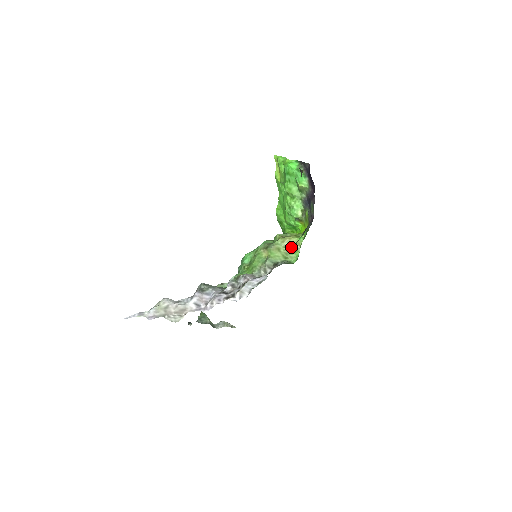
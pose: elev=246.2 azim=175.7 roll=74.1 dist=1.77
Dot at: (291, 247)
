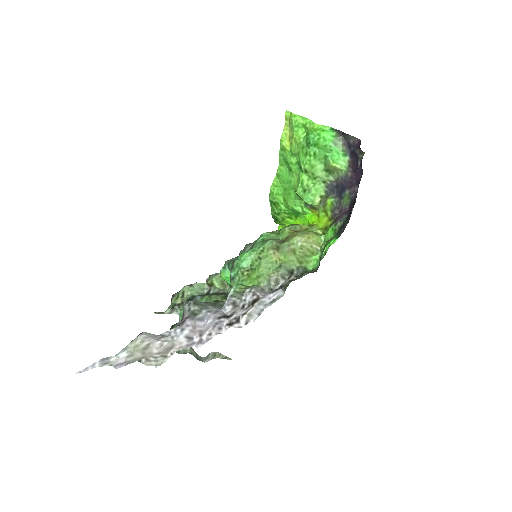
Dot at: (310, 249)
